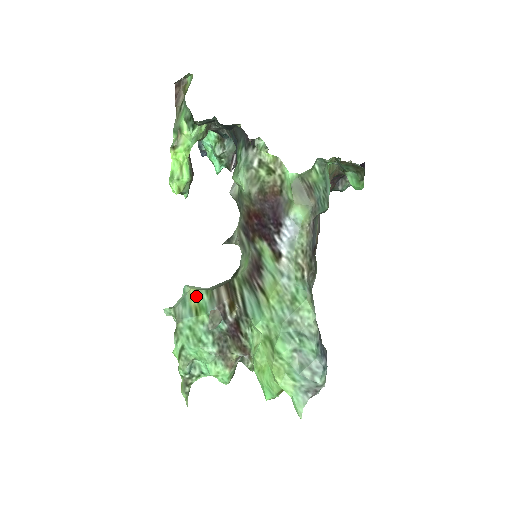
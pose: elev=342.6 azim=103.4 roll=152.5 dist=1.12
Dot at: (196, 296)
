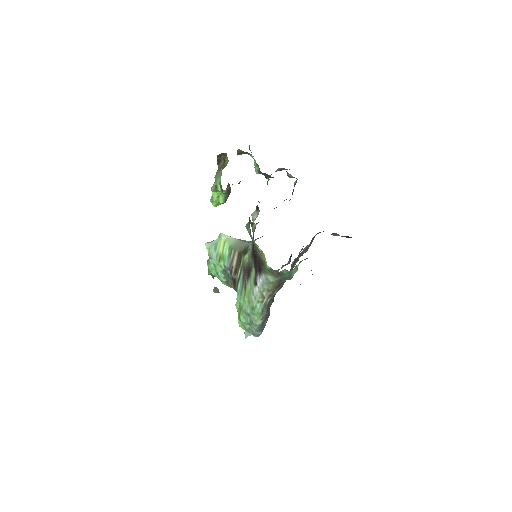
Dot at: (223, 247)
